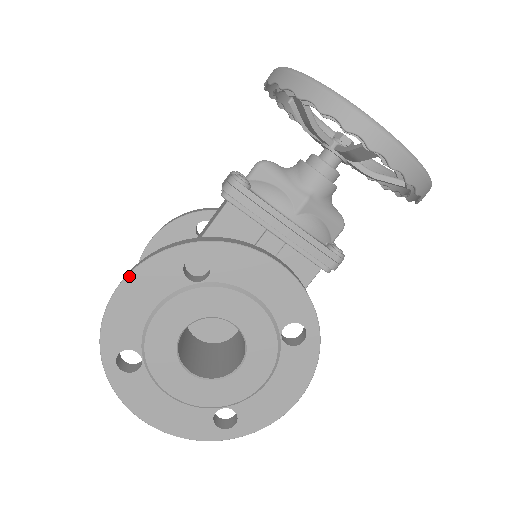
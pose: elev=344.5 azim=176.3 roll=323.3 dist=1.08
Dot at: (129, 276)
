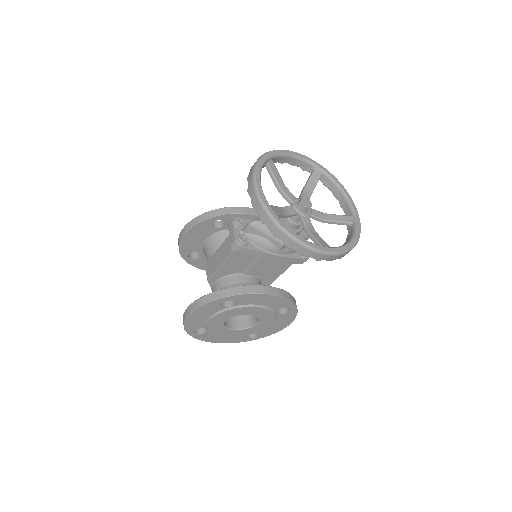
Dot at: (193, 312)
